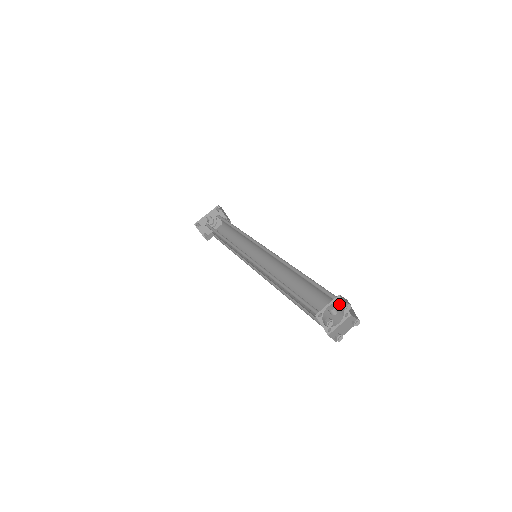
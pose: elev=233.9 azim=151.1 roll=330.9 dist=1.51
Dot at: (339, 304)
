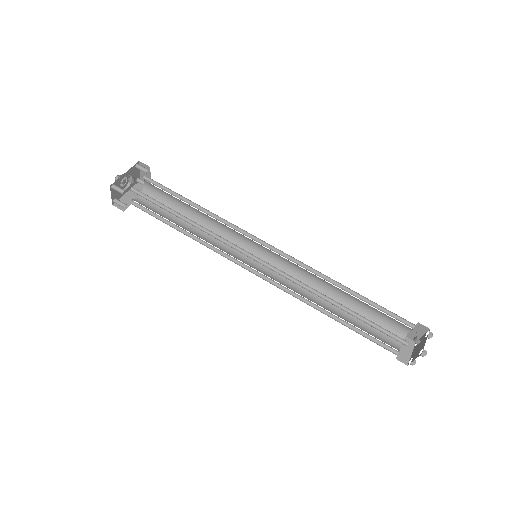
Dot at: (404, 328)
